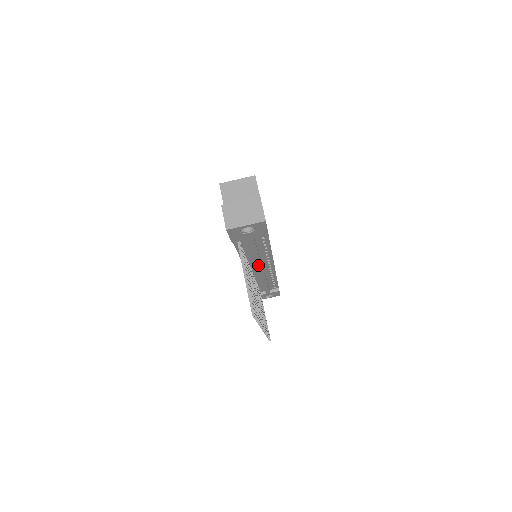
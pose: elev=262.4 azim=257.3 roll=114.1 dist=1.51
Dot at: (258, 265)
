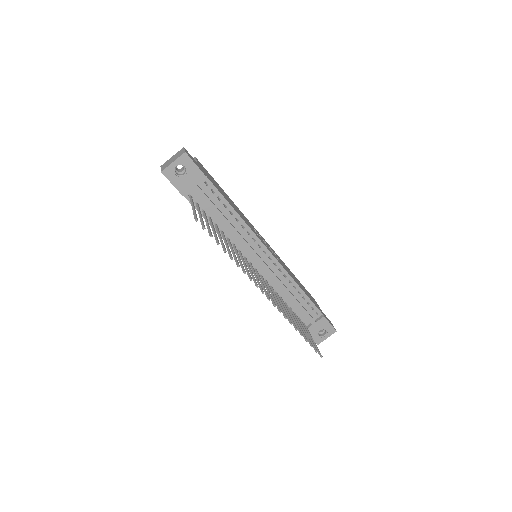
Dot at: (244, 245)
